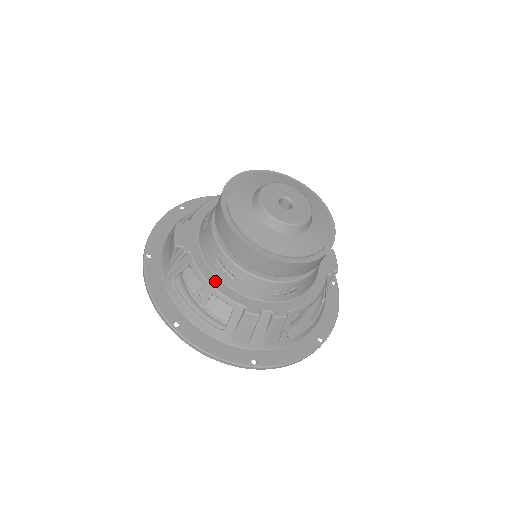
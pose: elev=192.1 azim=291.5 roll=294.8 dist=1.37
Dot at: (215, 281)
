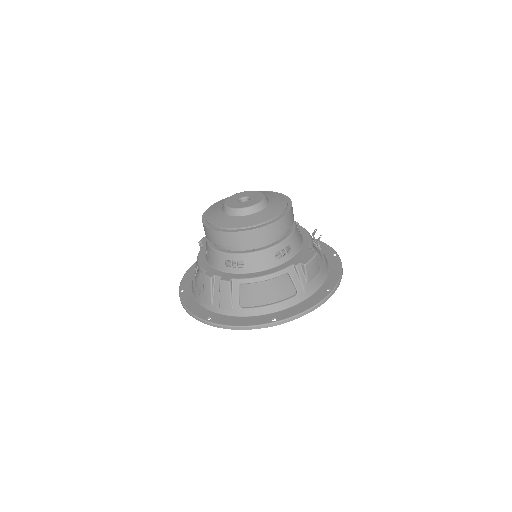
Dot at: (202, 258)
